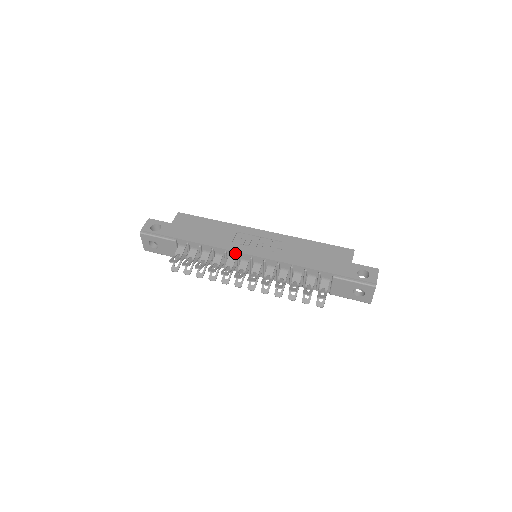
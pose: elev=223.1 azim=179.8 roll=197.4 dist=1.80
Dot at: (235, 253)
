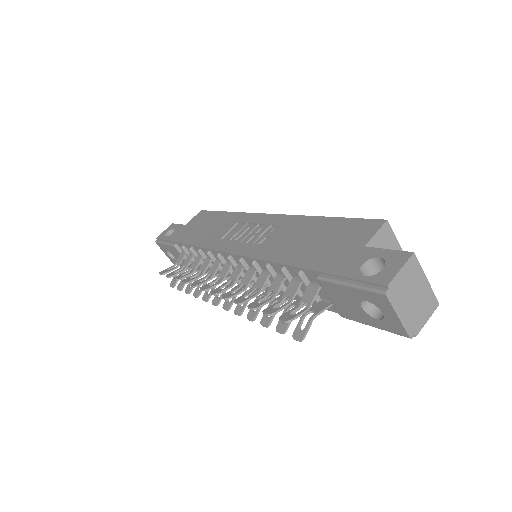
Dot at: (217, 253)
